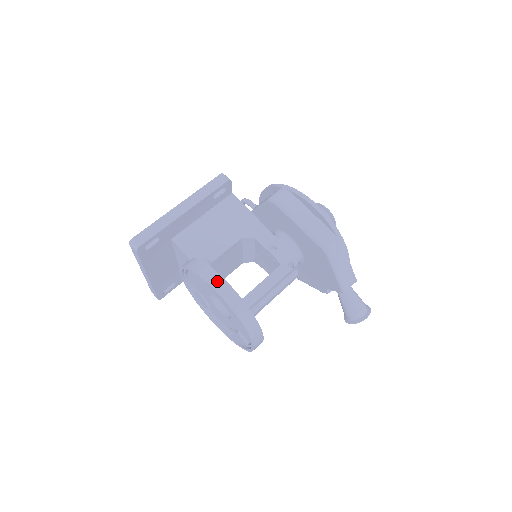
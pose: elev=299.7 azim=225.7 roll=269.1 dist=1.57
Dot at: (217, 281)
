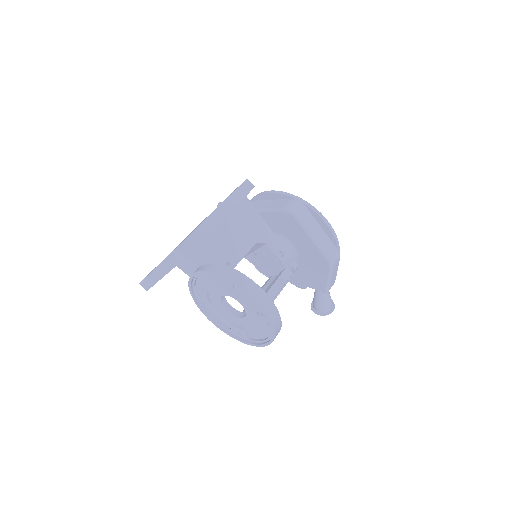
Dot at: (259, 293)
